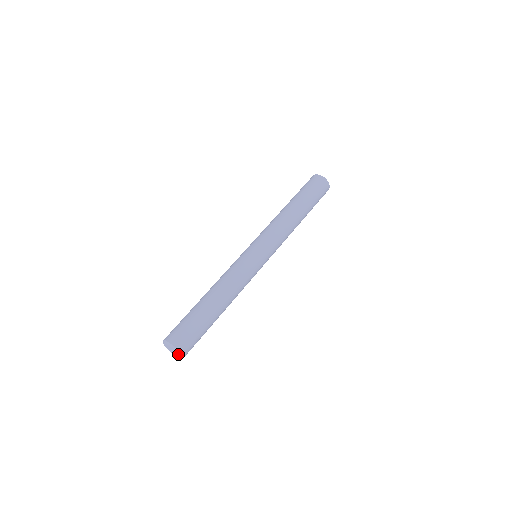
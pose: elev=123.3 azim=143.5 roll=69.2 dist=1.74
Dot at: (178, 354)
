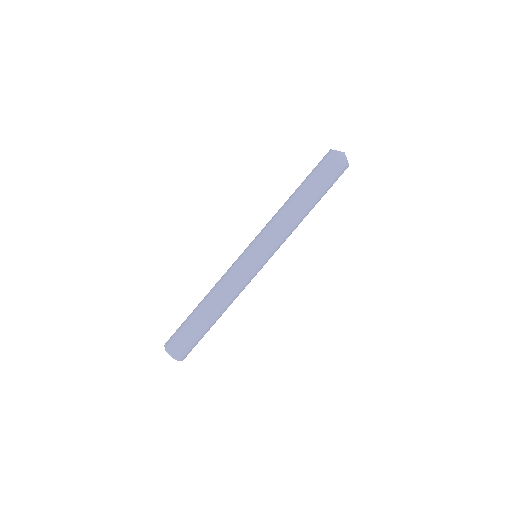
Dot at: occluded
